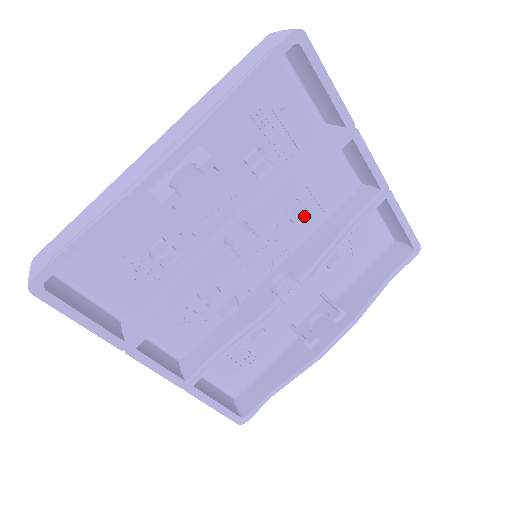
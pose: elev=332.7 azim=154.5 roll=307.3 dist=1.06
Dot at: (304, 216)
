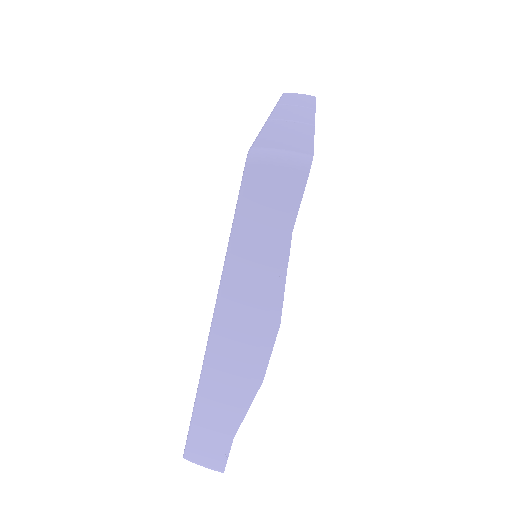
Dot at: occluded
